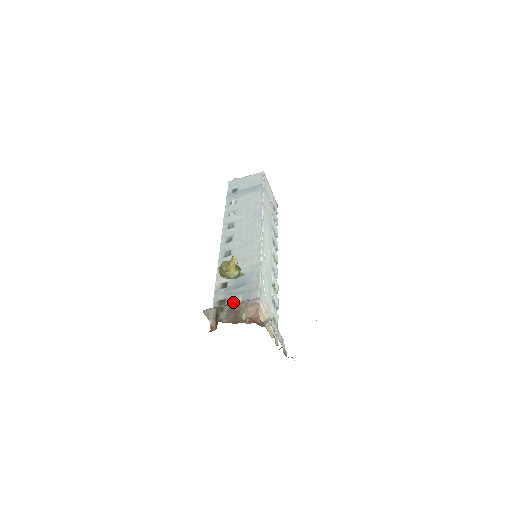
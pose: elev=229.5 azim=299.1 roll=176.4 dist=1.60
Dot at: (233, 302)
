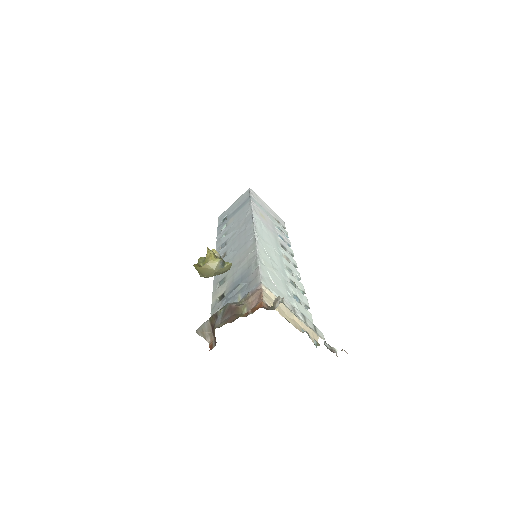
Dot at: occluded
